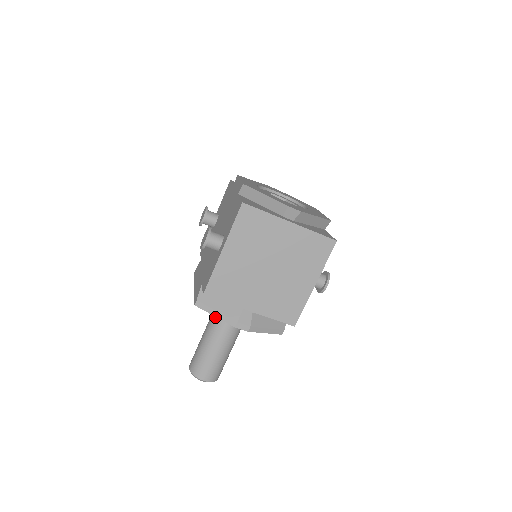
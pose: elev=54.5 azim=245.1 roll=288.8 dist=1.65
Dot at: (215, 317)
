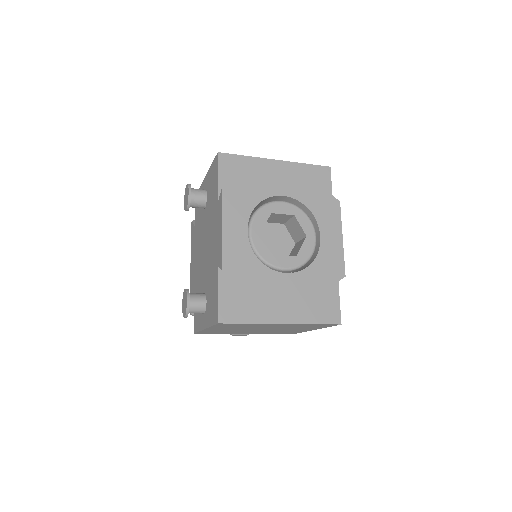
Dot at: occluded
